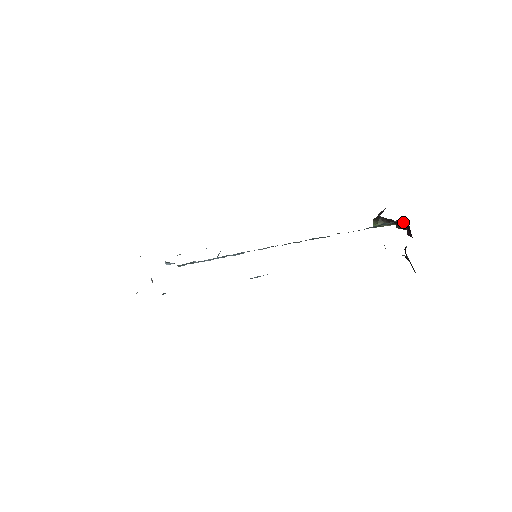
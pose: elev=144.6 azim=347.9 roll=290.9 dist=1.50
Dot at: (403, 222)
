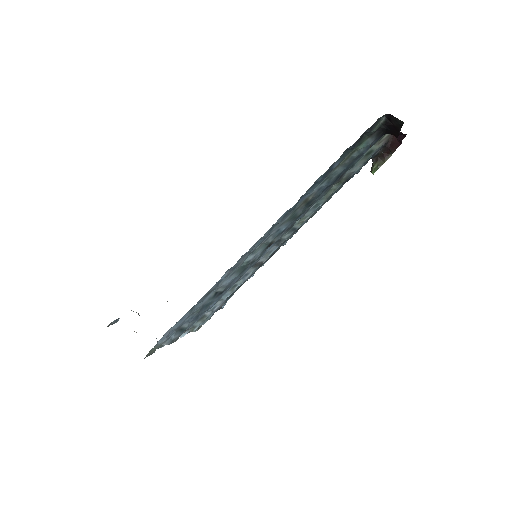
Dot at: (393, 140)
